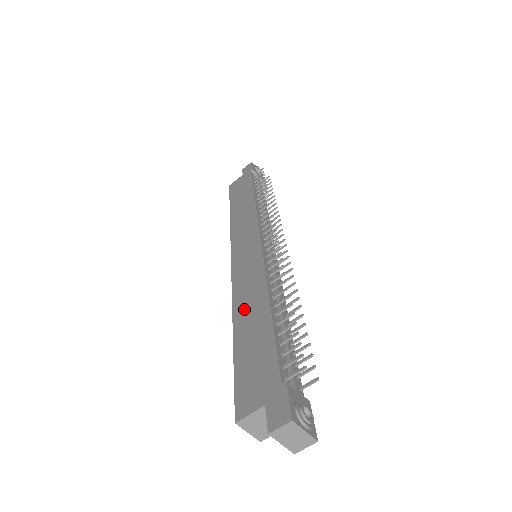
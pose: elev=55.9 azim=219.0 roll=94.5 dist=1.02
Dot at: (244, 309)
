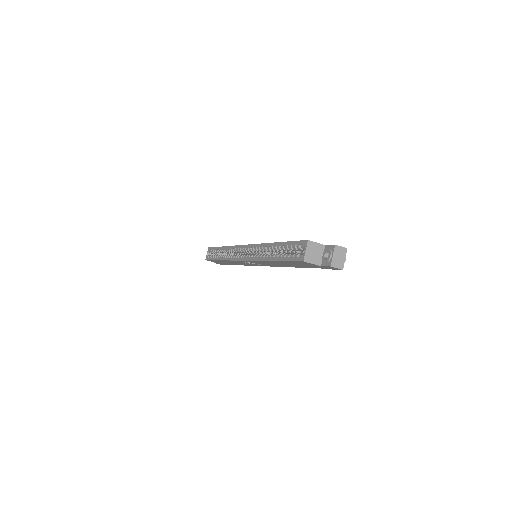
Dot at: occluded
